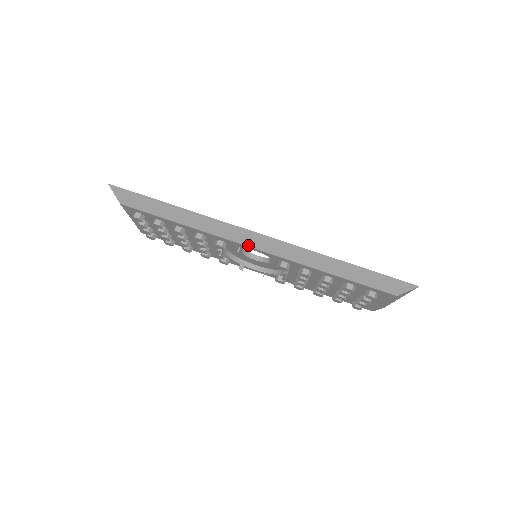
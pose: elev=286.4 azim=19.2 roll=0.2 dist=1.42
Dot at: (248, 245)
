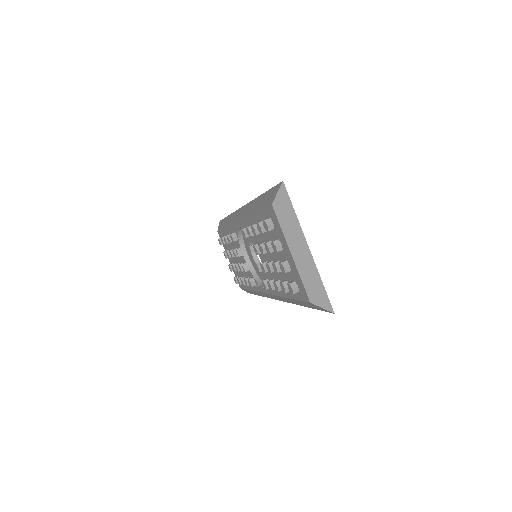
Dot at: (236, 221)
